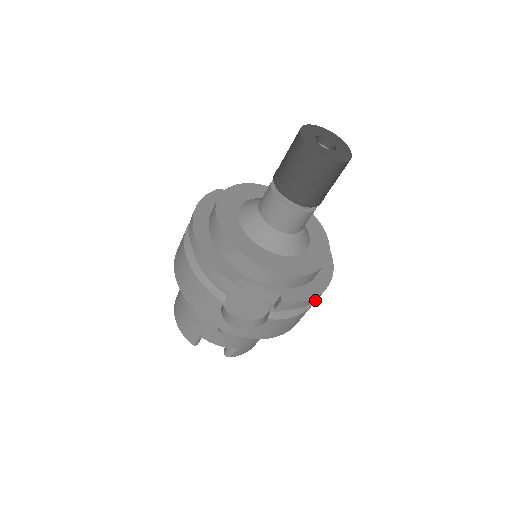
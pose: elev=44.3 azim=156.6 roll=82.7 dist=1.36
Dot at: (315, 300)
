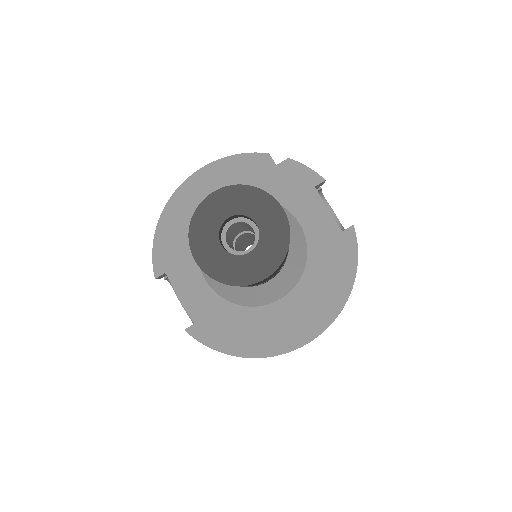
Dot at: occluded
